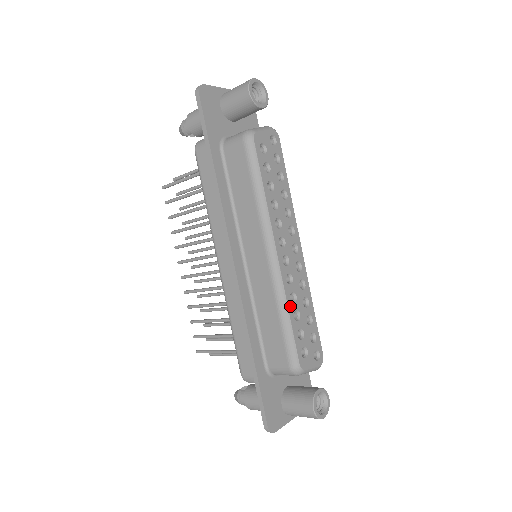
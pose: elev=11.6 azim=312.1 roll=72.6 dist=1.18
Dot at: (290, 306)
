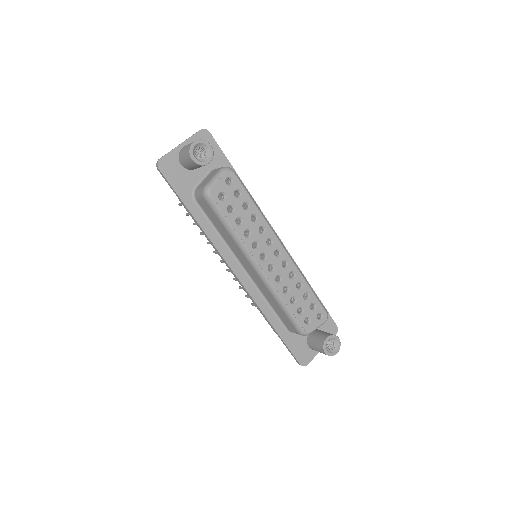
Dot at: (285, 298)
